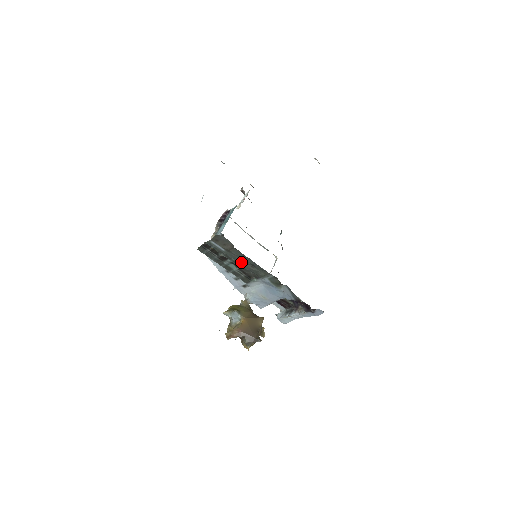
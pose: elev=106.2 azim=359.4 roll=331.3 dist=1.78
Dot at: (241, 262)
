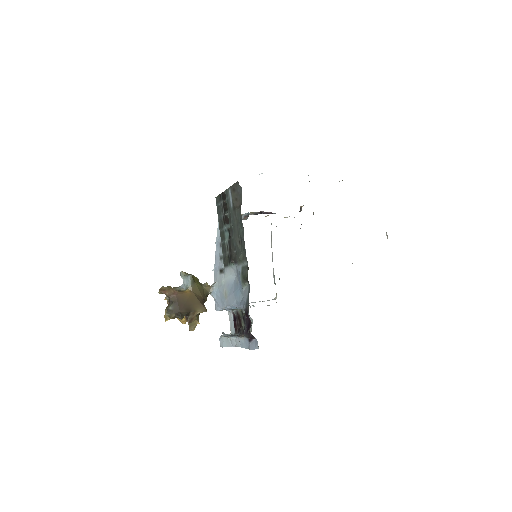
Dot at: (235, 230)
